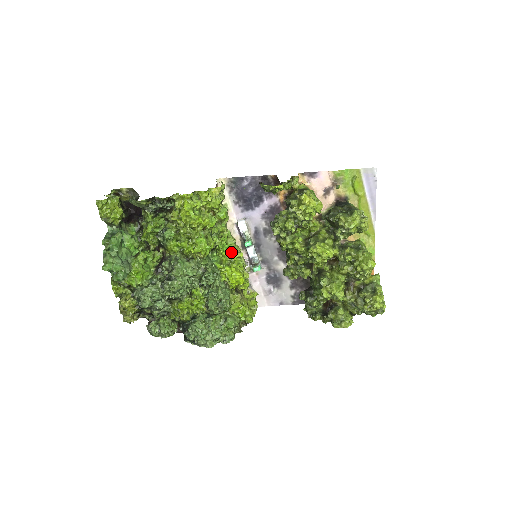
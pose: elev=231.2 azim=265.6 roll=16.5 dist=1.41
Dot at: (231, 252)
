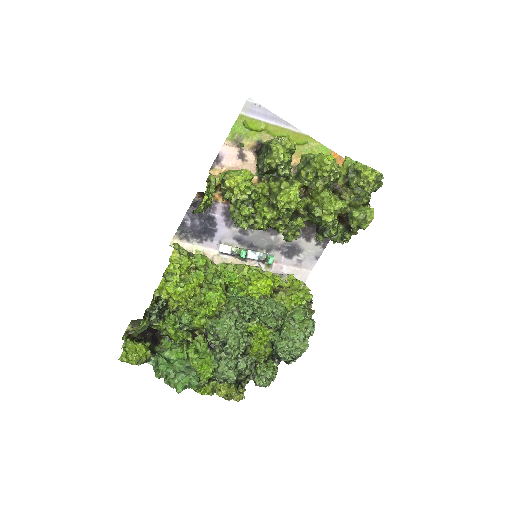
Dot at: (239, 275)
